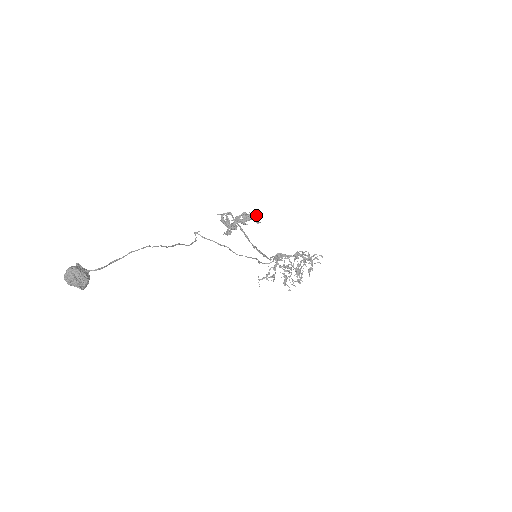
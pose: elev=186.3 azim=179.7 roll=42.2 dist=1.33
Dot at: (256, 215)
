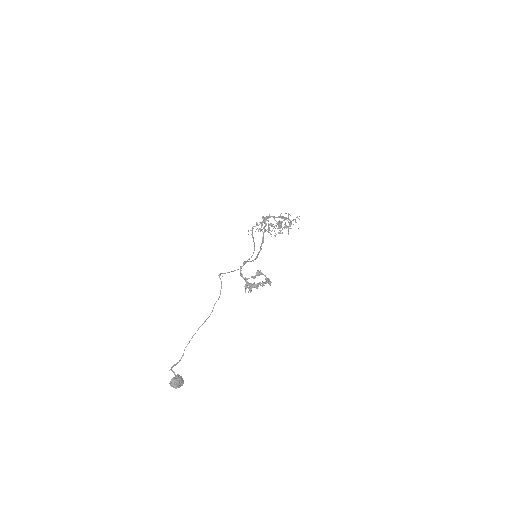
Dot at: (269, 284)
